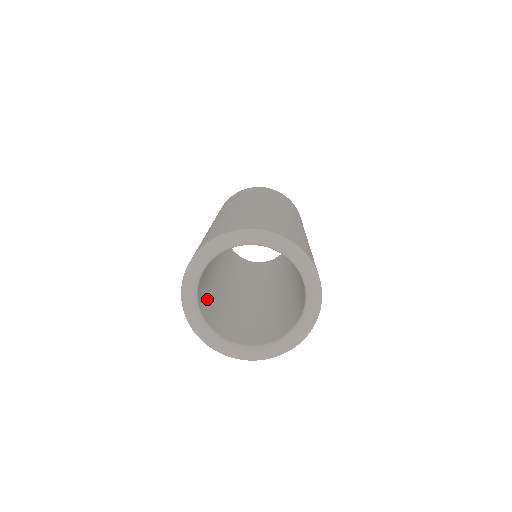
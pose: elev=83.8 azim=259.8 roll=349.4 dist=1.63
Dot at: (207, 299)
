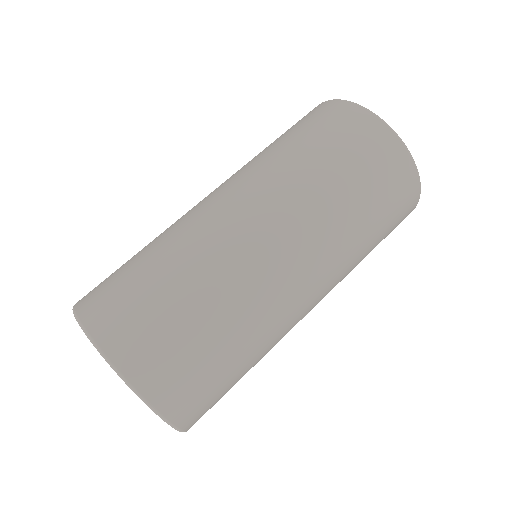
Dot at: occluded
